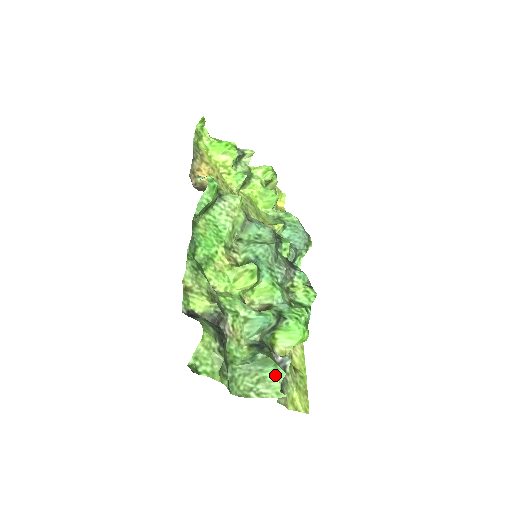
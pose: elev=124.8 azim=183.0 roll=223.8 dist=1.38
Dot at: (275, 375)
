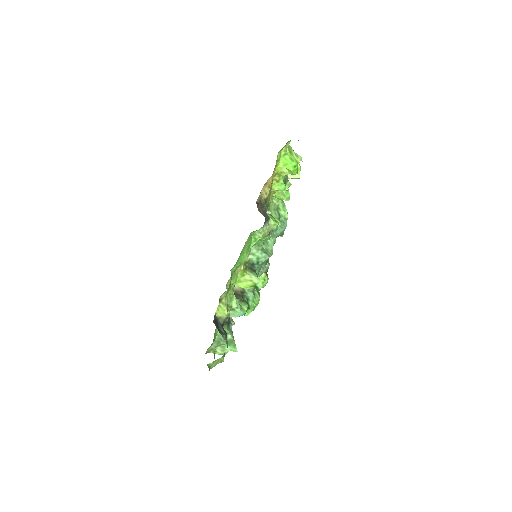
Dot at: (231, 349)
